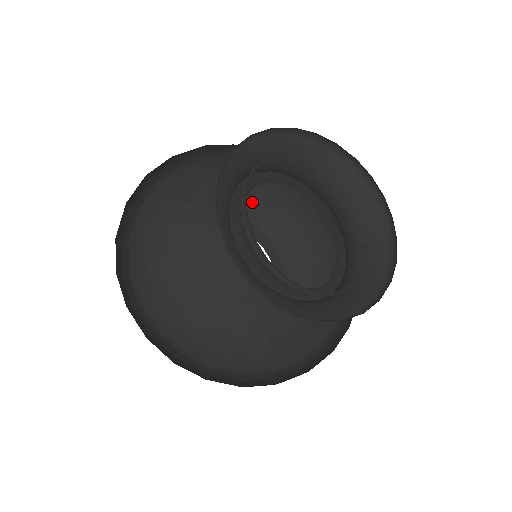
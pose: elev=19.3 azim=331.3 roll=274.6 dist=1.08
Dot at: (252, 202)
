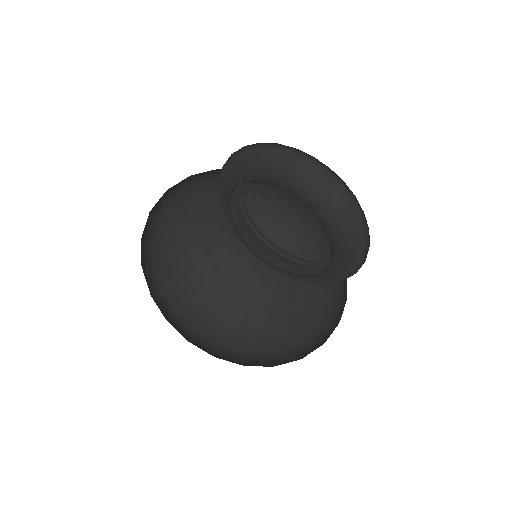
Dot at: (269, 235)
